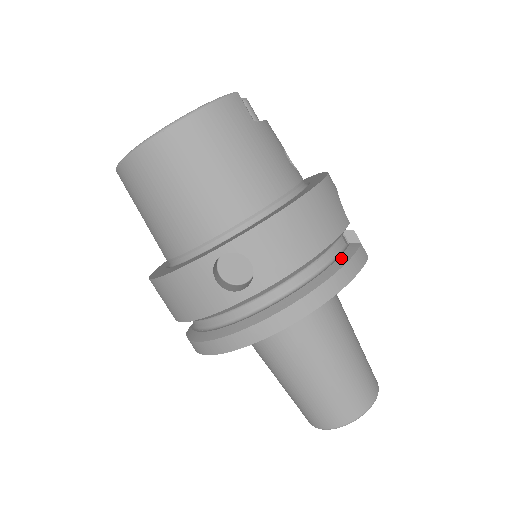
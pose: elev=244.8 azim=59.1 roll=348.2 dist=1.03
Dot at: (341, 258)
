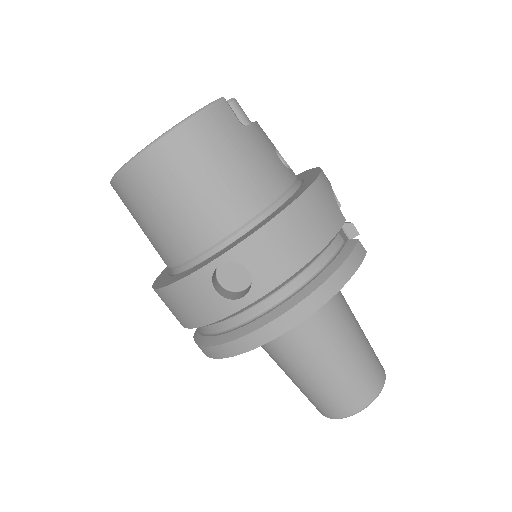
Dot at: (338, 257)
